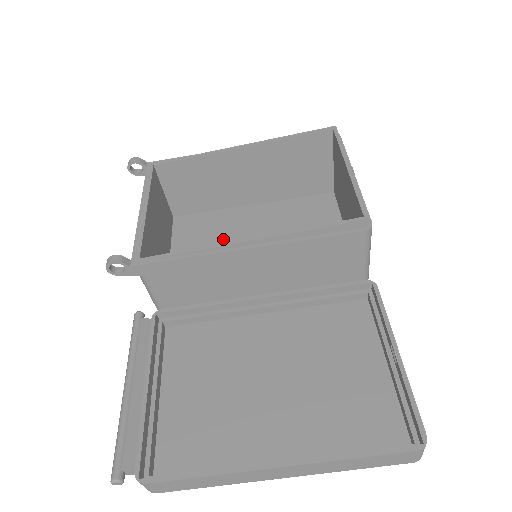
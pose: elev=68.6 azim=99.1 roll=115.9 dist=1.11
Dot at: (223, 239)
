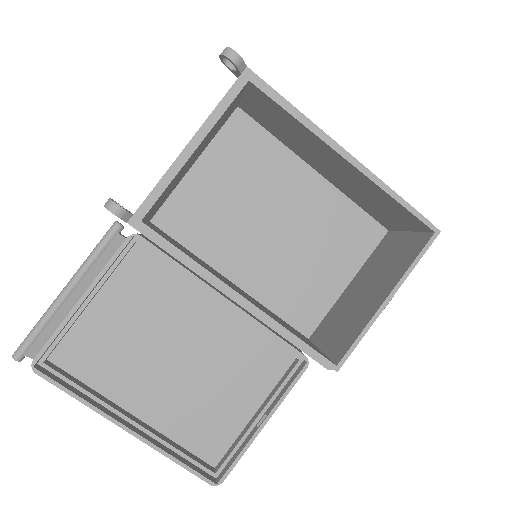
Dot at: (255, 188)
